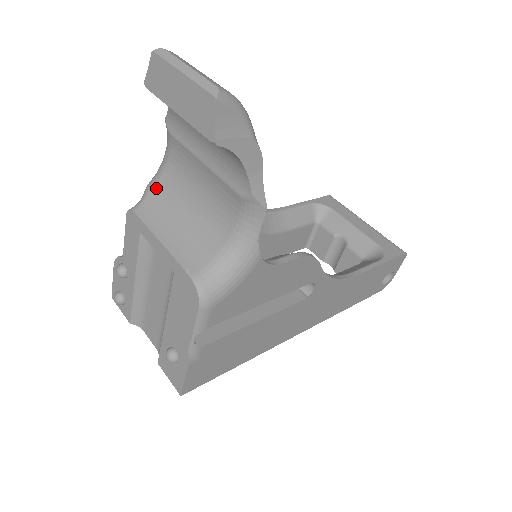
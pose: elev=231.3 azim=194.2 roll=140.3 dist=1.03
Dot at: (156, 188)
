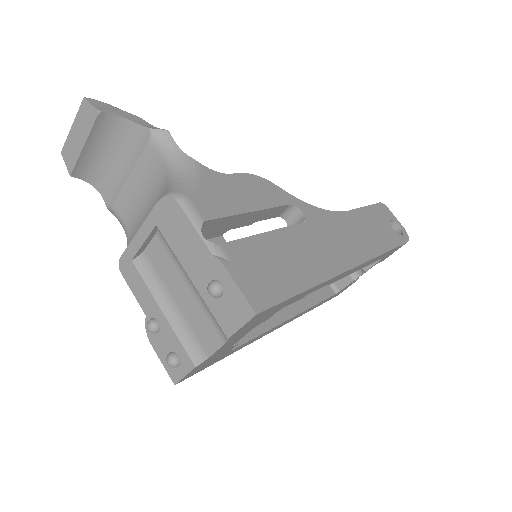
Dot at: (129, 242)
